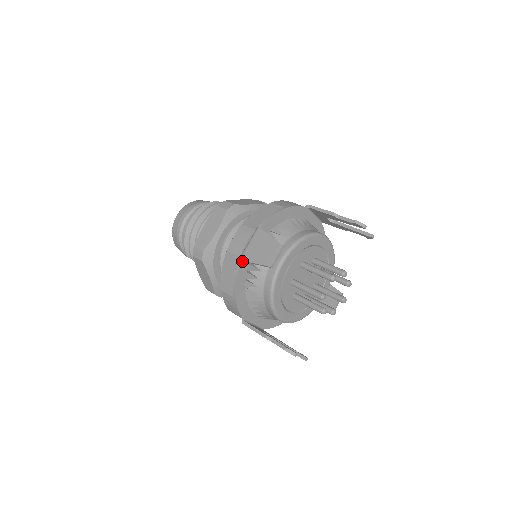
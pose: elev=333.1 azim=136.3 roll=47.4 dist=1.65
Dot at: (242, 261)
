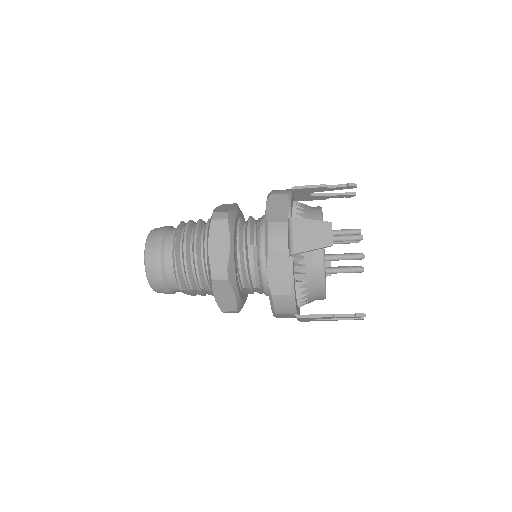
Dot at: (295, 254)
